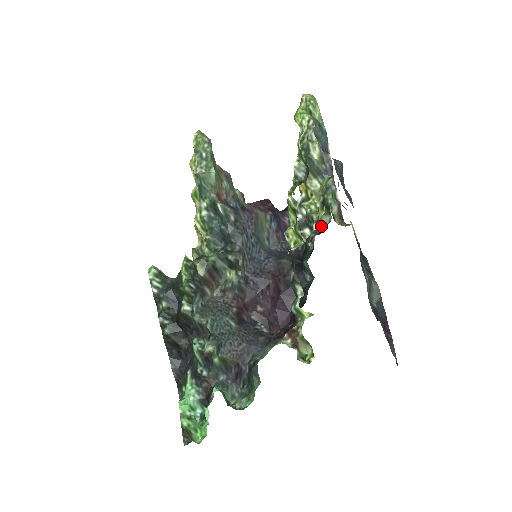
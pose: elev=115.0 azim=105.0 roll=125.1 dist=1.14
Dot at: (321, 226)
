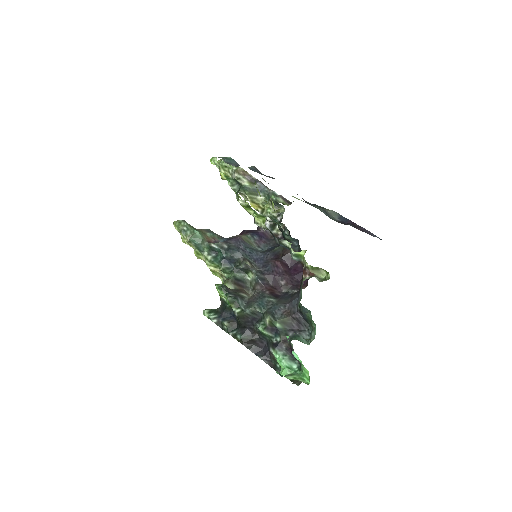
Dot at: (282, 215)
